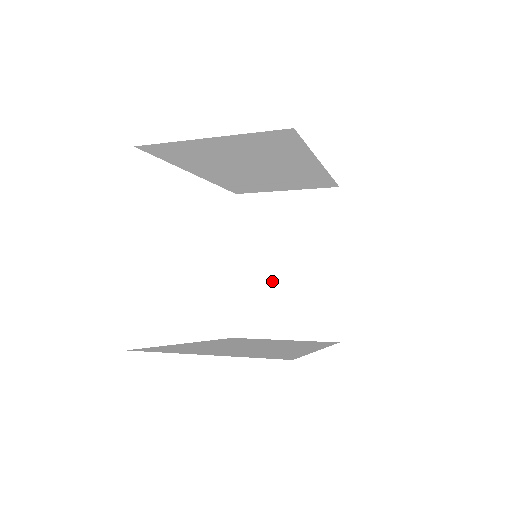
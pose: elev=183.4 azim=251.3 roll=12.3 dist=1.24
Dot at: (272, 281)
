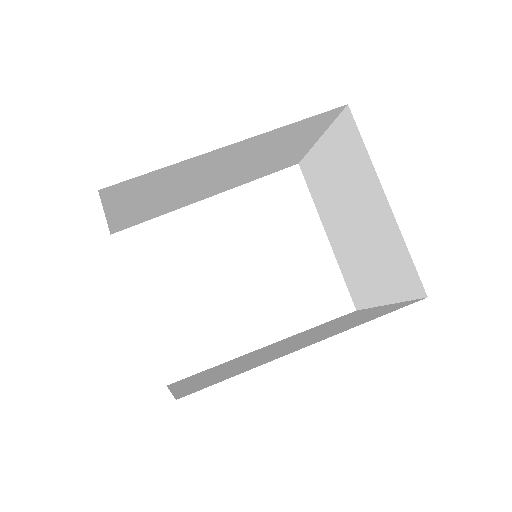
Dot at: (353, 243)
